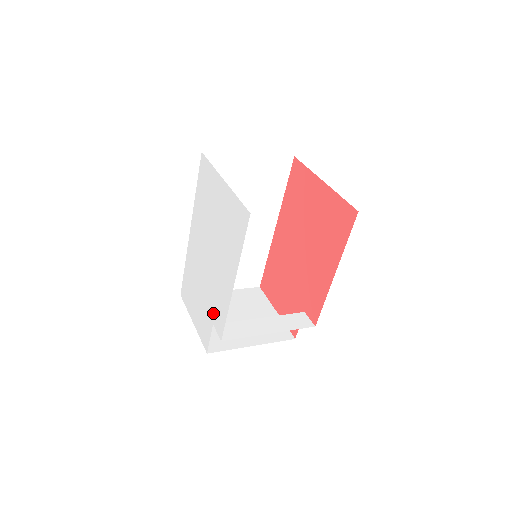
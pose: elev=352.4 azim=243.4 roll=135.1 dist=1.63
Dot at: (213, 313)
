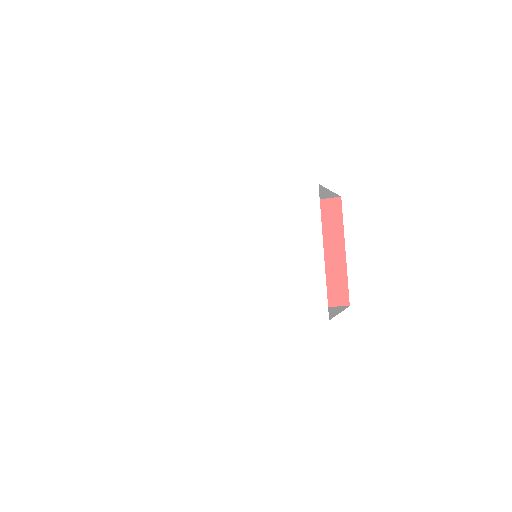
Dot at: (203, 295)
